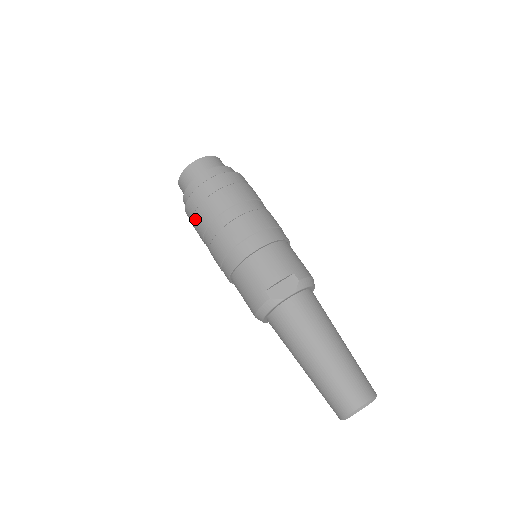
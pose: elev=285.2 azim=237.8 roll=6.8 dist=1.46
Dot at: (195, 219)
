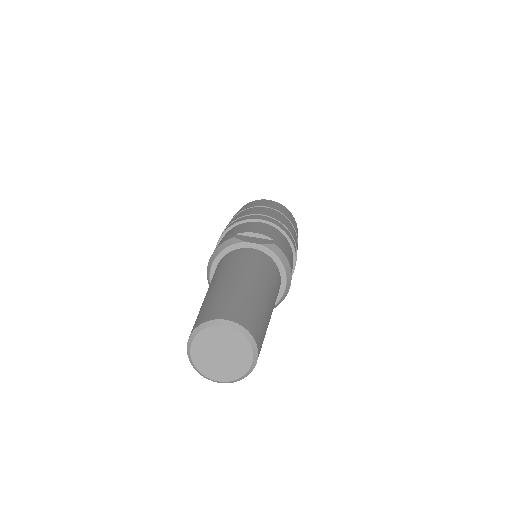
Dot at: (233, 216)
